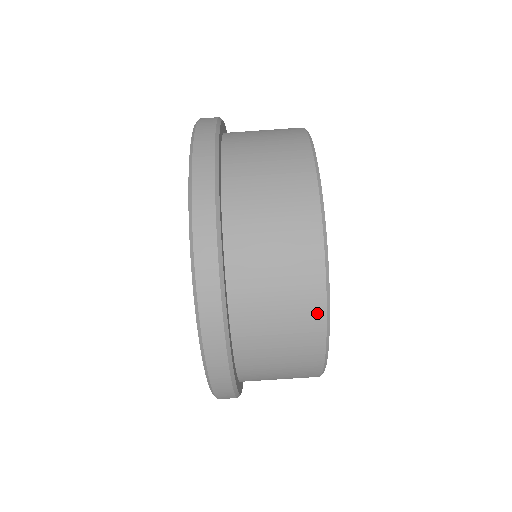
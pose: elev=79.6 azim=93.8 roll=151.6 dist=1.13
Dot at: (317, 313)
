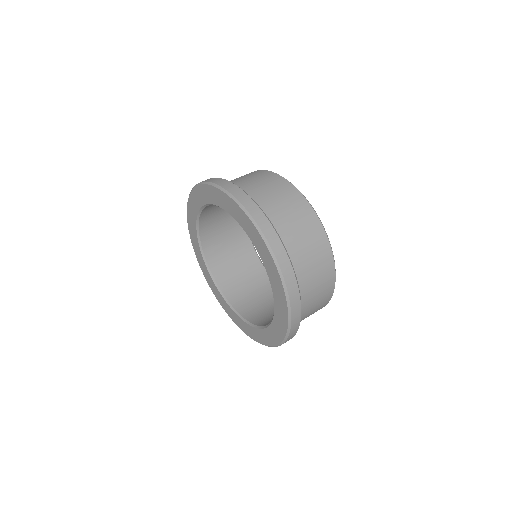
Dot at: (292, 190)
